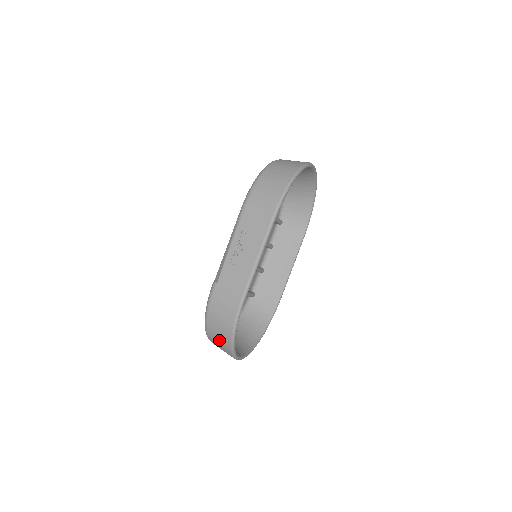
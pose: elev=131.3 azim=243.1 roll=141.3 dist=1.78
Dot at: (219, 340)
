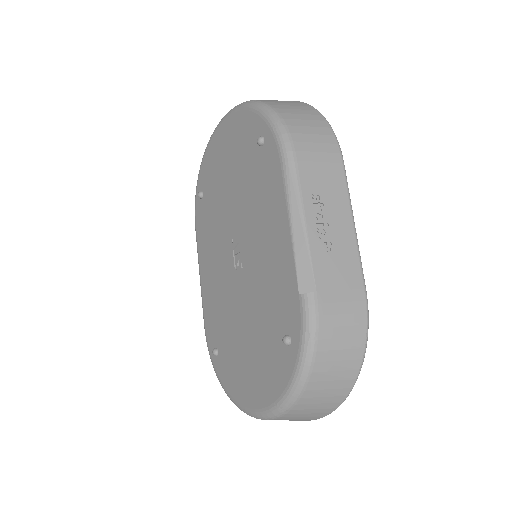
Dot at: (327, 392)
